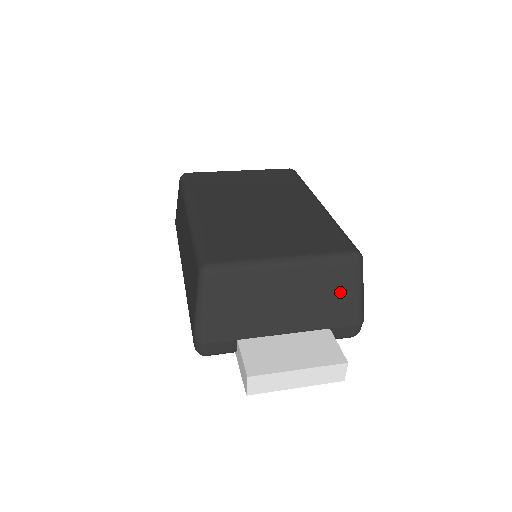
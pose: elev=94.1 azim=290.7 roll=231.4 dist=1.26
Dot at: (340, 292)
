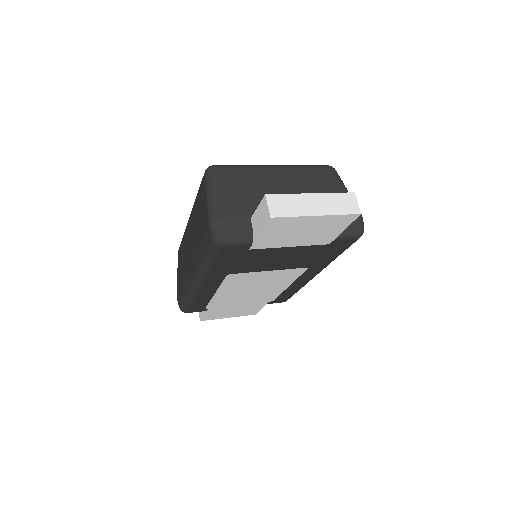
Dot at: (328, 187)
